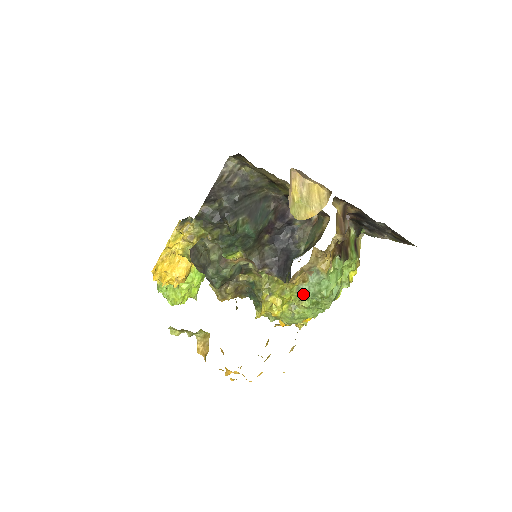
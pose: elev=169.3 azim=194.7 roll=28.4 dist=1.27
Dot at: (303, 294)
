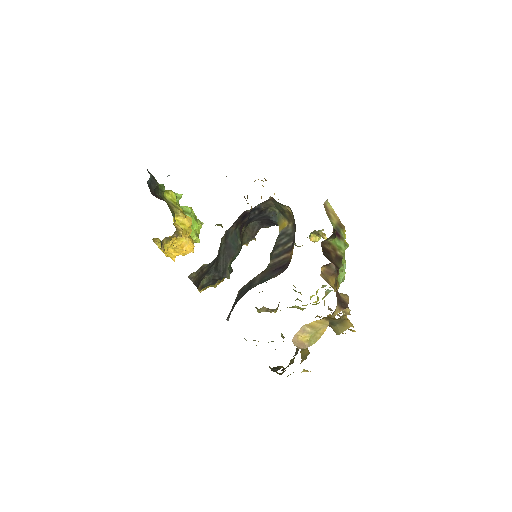
Dot at: occluded
